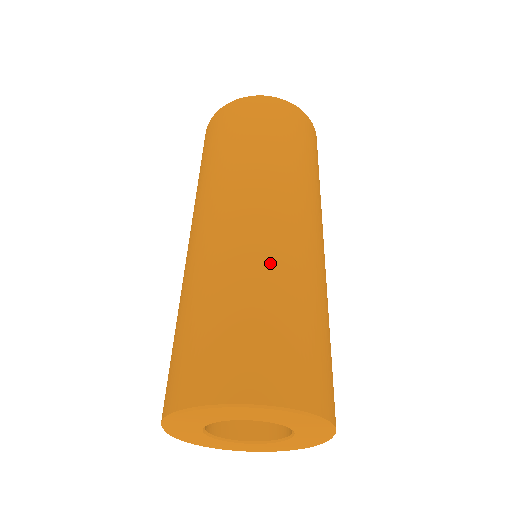
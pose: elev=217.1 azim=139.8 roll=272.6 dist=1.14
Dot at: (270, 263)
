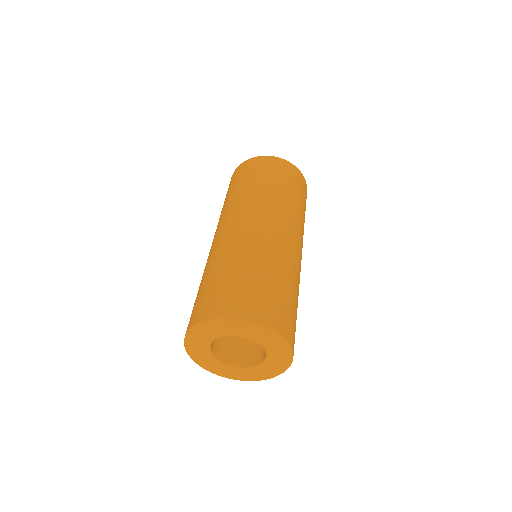
Dot at: (290, 265)
